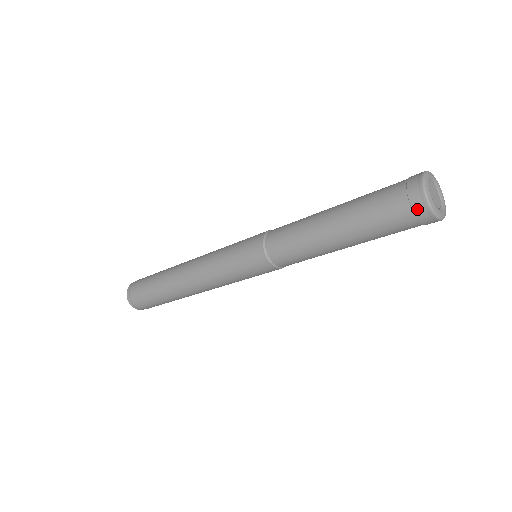
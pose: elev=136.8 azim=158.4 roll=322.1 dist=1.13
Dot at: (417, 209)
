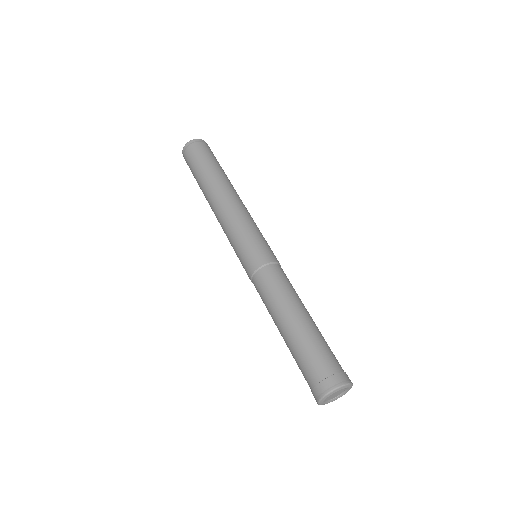
Dot at: (314, 392)
